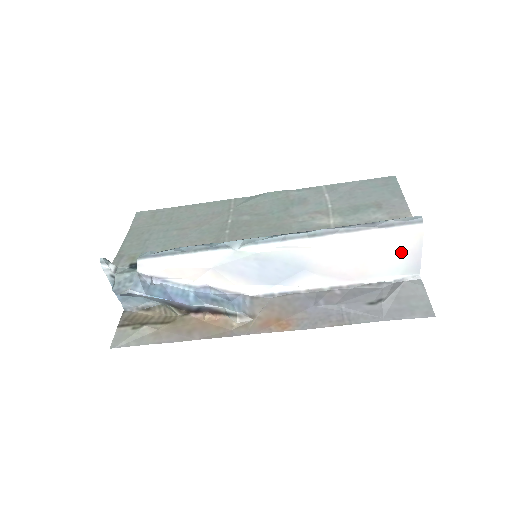
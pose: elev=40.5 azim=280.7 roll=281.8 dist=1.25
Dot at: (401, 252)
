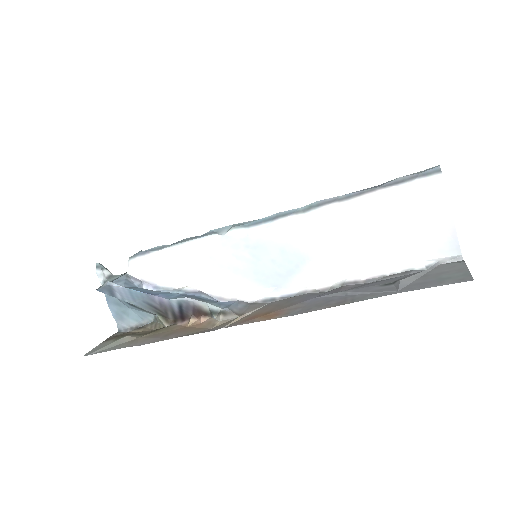
Dot at: (424, 220)
